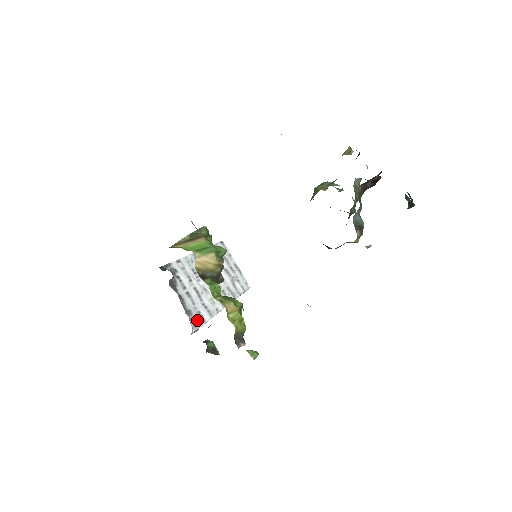
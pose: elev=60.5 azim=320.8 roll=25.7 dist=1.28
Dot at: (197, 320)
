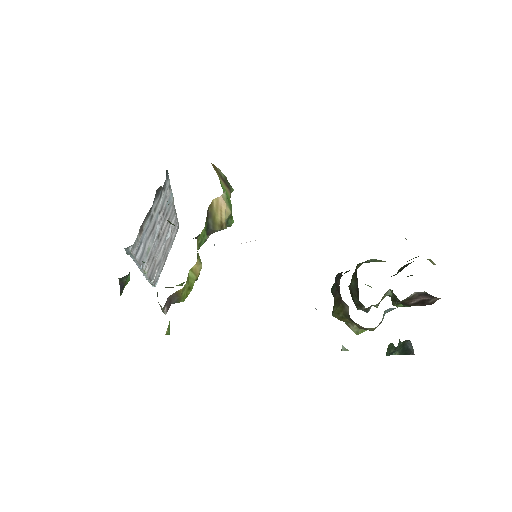
Dot at: (137, 245)
